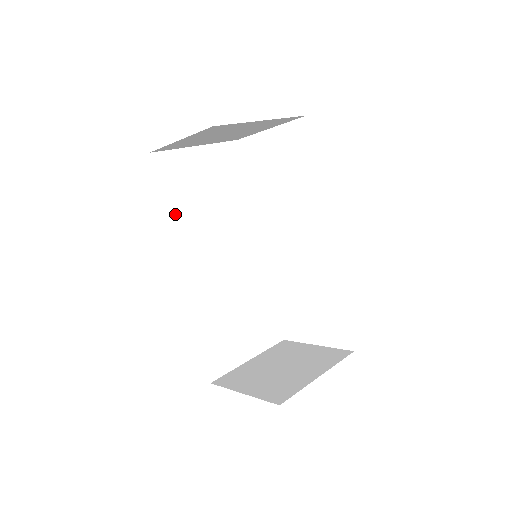
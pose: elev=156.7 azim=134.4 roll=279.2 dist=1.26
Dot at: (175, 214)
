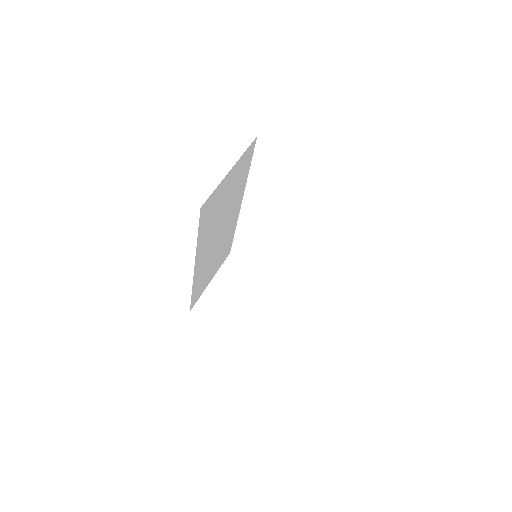
Dot at: (202, 236)
